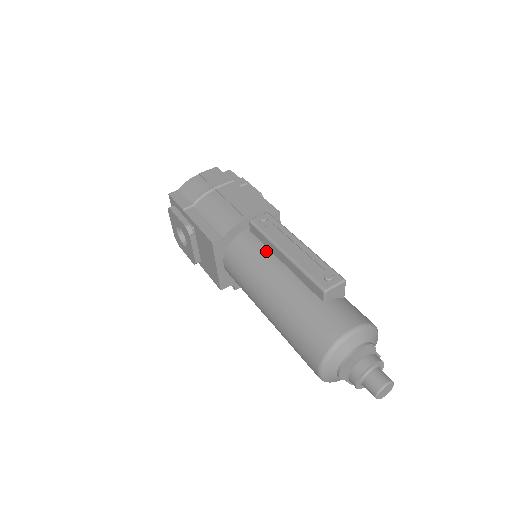
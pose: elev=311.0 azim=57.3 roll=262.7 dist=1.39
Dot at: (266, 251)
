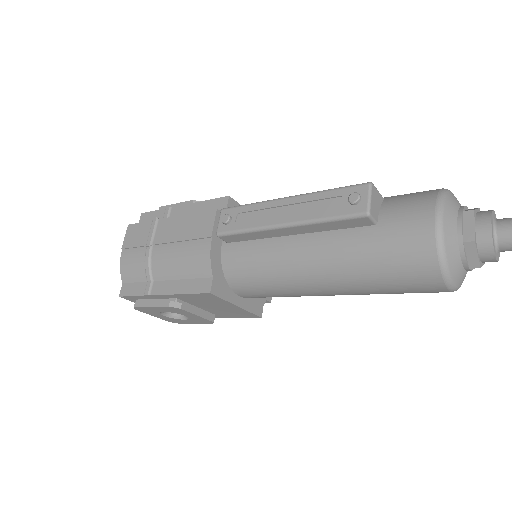
Dot at: (264, 243)
